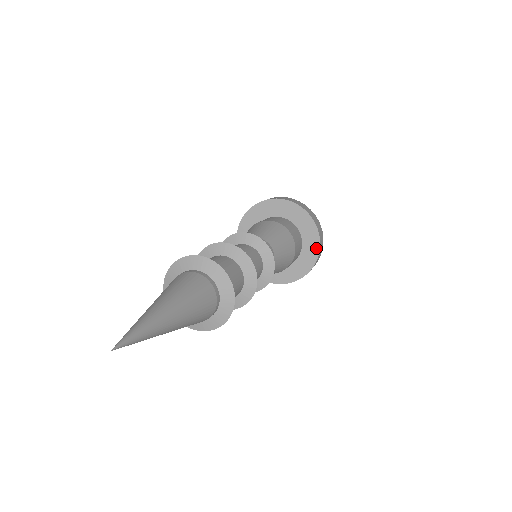
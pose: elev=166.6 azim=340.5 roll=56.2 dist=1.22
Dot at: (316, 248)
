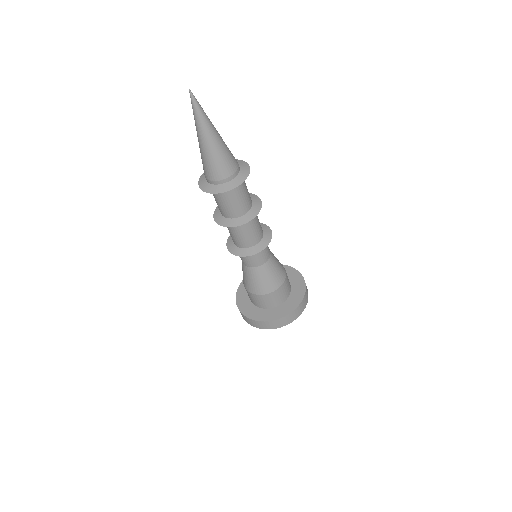
Dot at: (297, 303)
